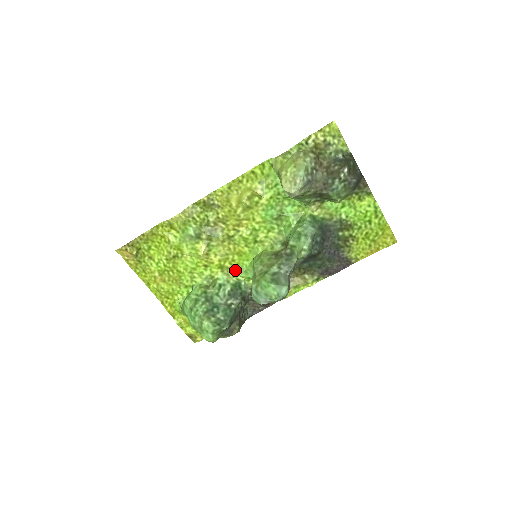
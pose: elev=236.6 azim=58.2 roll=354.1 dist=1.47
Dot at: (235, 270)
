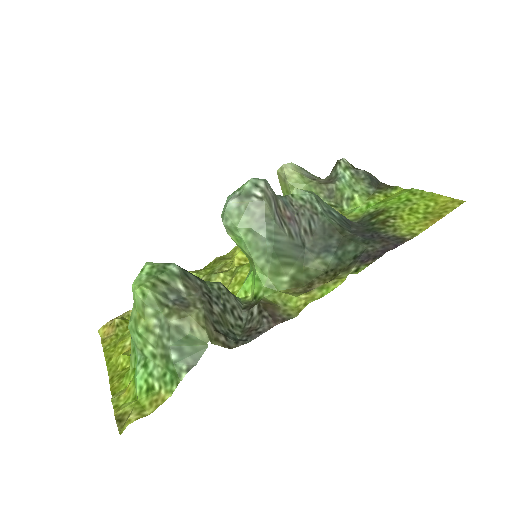
Dot at: occluded
